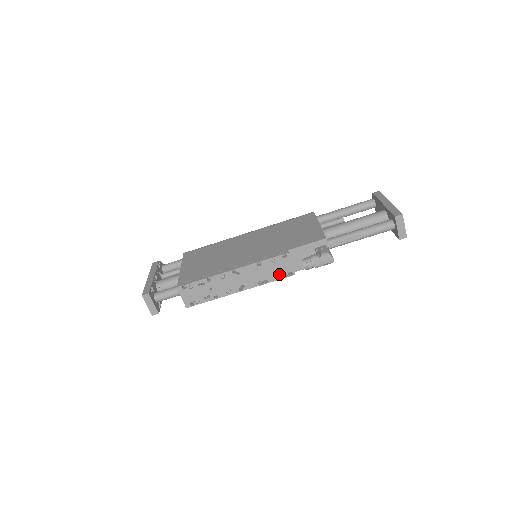
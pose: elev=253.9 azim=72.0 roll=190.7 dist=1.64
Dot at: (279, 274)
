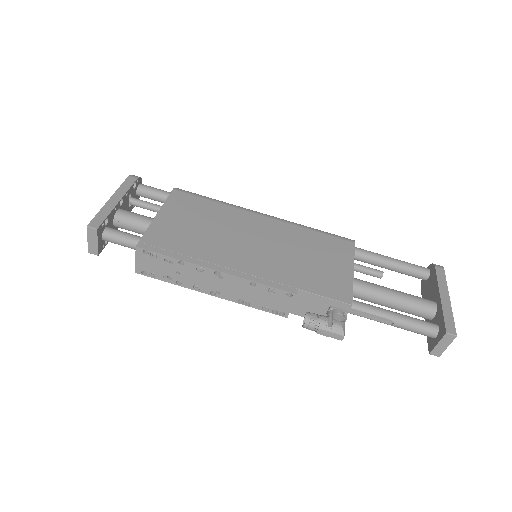
Dot at: (269, 306)
